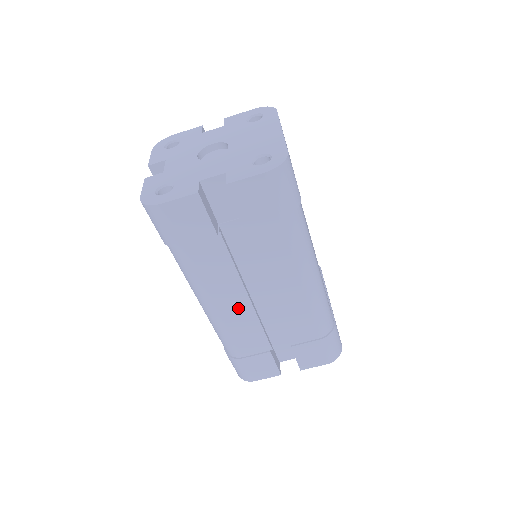
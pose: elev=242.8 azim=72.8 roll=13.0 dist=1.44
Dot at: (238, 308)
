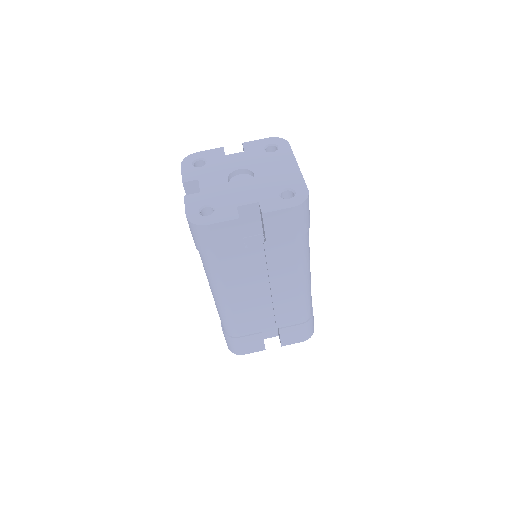
Dot at: (246, 301)
